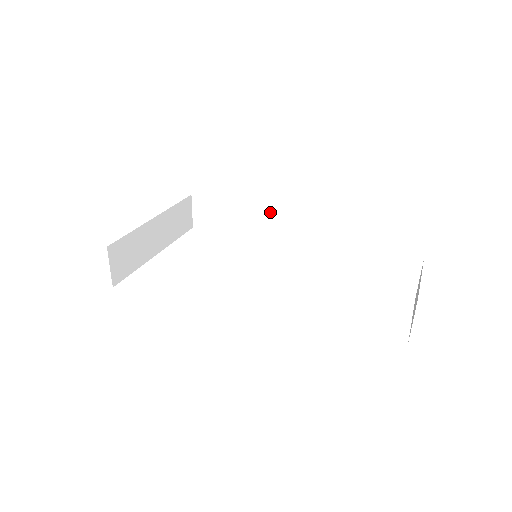
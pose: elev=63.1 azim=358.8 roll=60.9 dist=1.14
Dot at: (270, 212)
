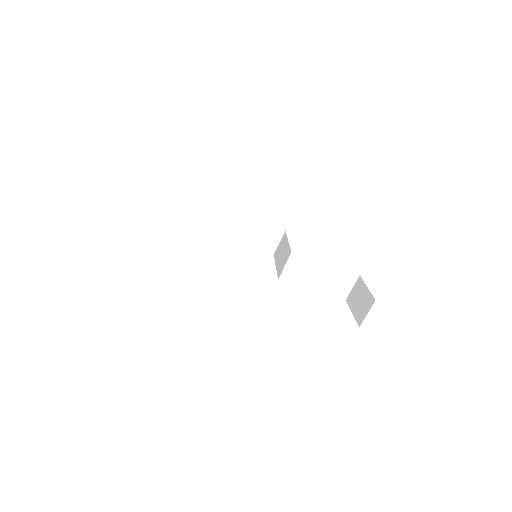
Dot at: (245, 222)
